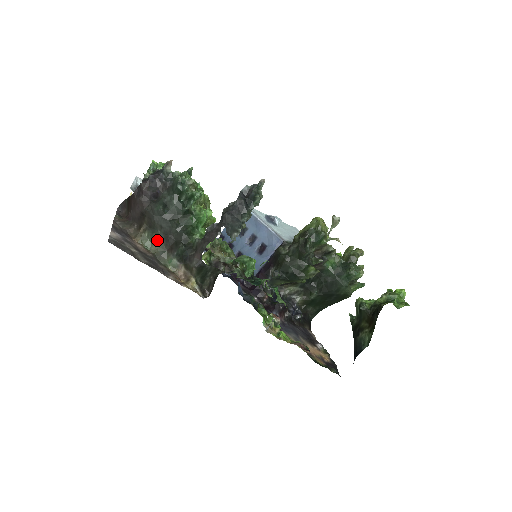
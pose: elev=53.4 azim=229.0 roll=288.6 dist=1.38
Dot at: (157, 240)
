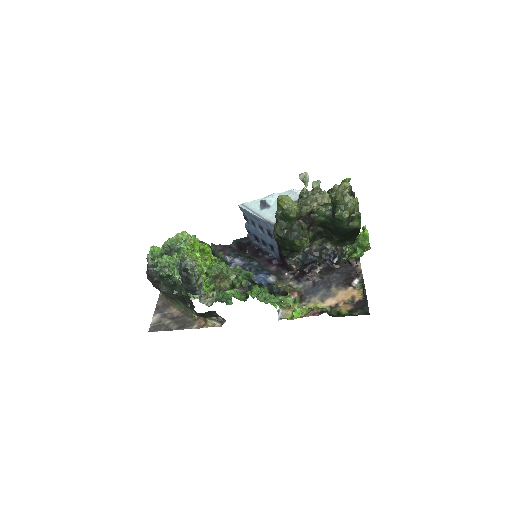
Dot at: (179, 303)
